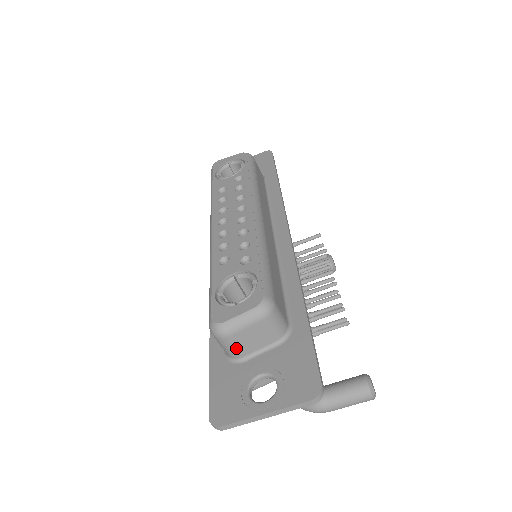
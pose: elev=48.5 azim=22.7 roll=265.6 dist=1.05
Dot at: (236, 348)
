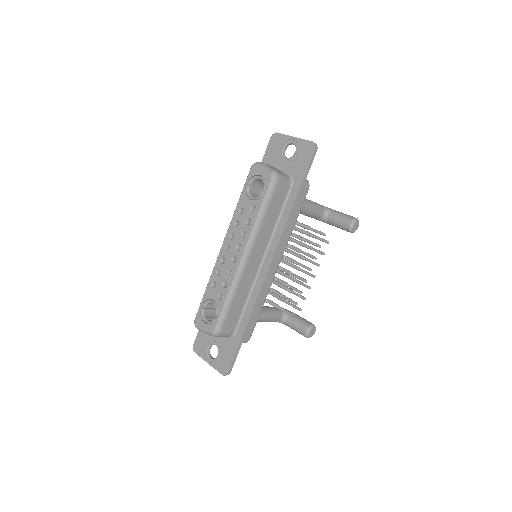
Dot at: occluded
